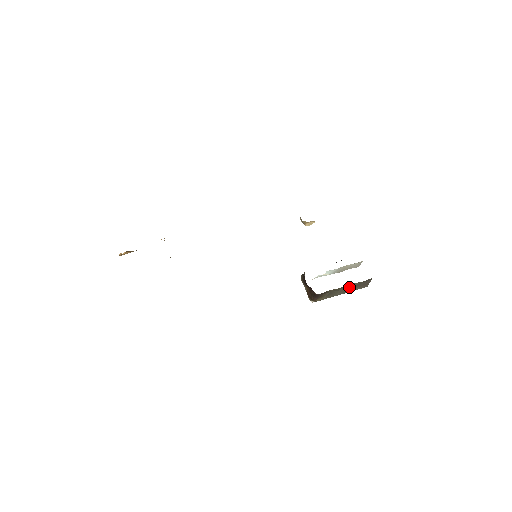
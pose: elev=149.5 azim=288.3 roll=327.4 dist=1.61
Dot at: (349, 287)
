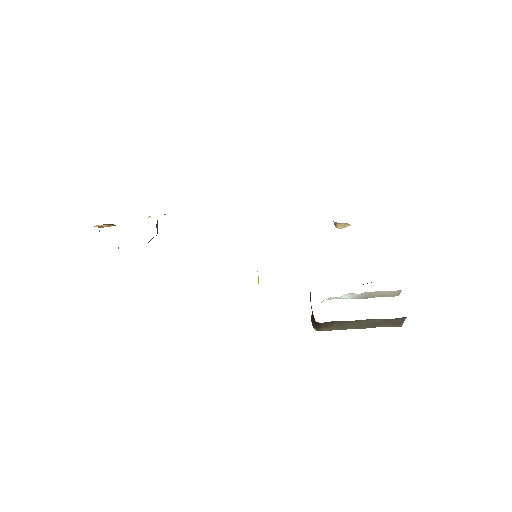
Dot at: (369, 322)
